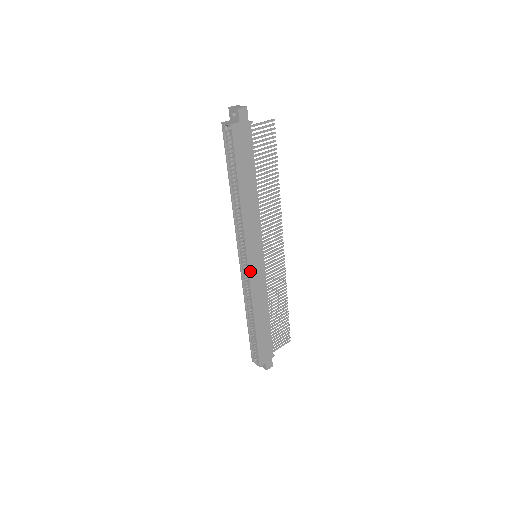
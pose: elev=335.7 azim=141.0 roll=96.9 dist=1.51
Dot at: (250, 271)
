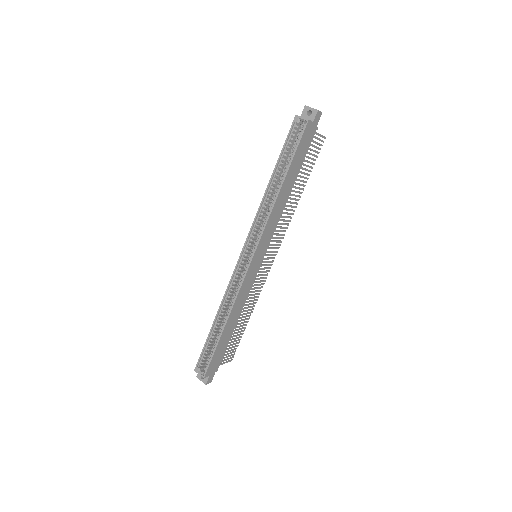
Dot at: (249, 268)
